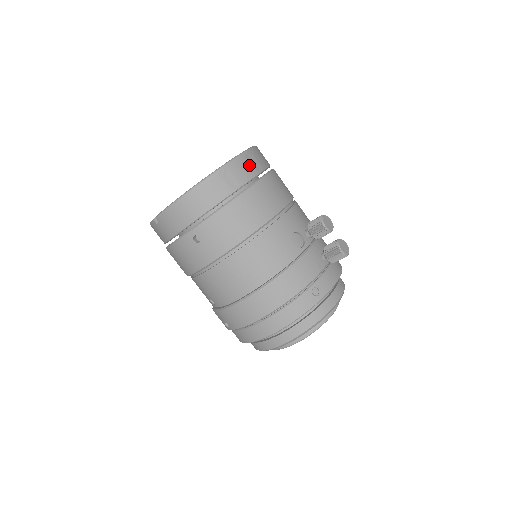
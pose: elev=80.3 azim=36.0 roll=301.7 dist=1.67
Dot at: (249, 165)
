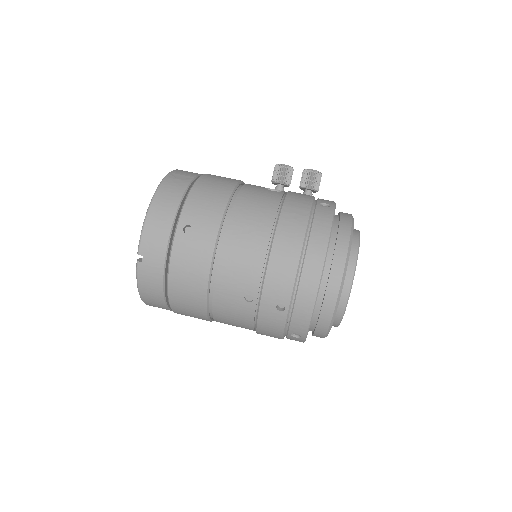
Dot at: occluded
